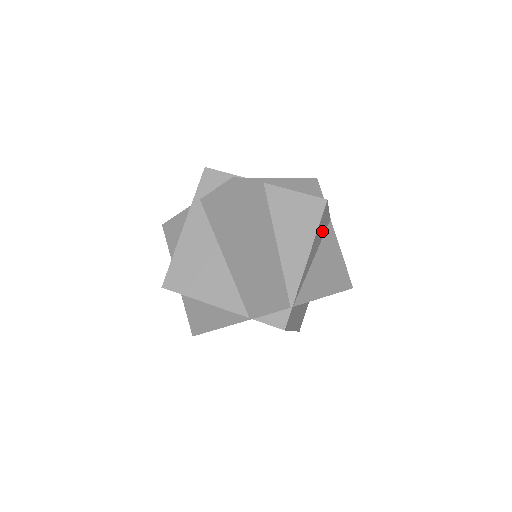
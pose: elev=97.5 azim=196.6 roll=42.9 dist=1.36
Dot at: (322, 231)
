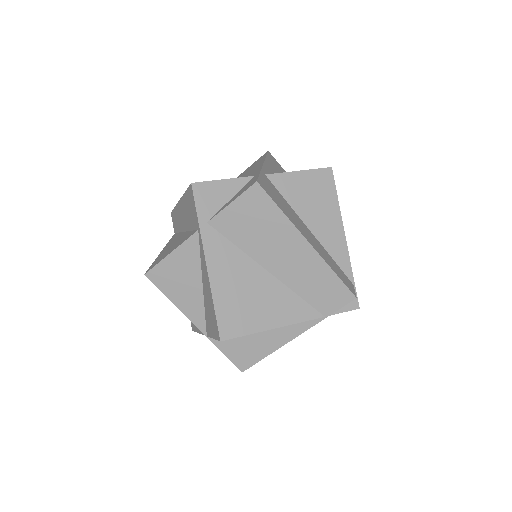
Dot at: occluded
